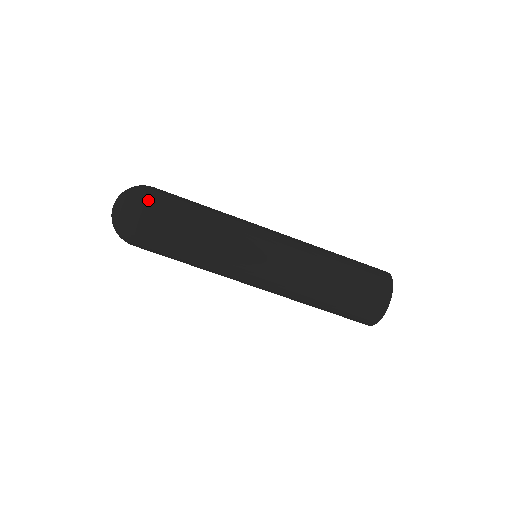
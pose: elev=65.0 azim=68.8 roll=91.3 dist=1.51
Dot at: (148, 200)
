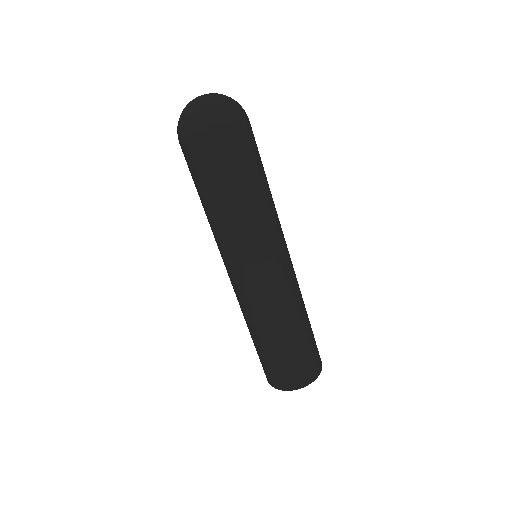
Dot at: occluded
